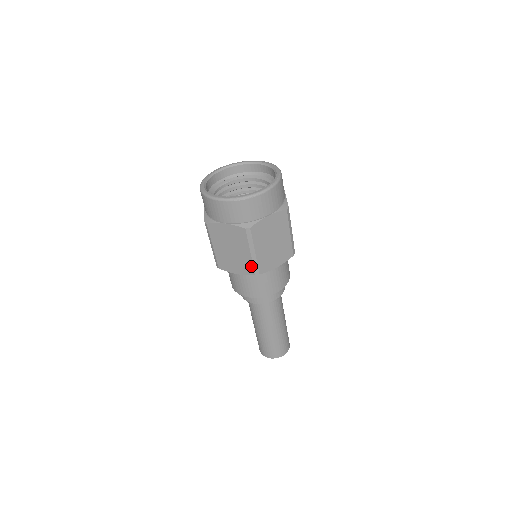
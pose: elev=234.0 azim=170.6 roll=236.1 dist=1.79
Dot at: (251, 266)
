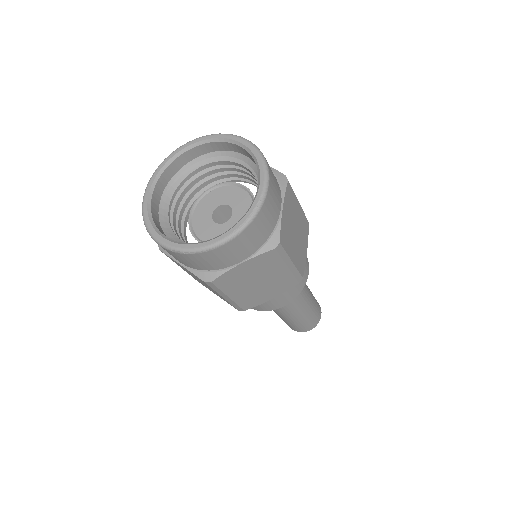
Dot at: (230, 304)
